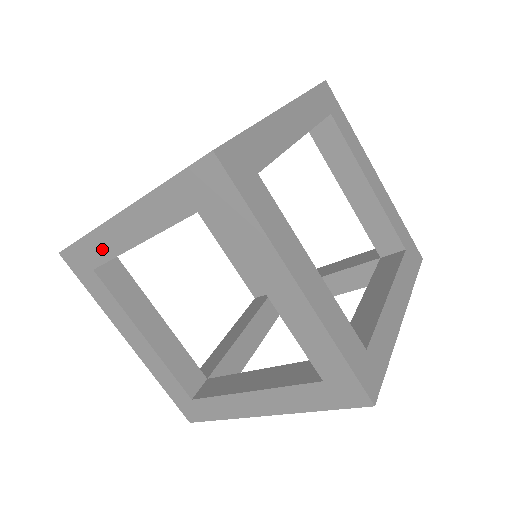
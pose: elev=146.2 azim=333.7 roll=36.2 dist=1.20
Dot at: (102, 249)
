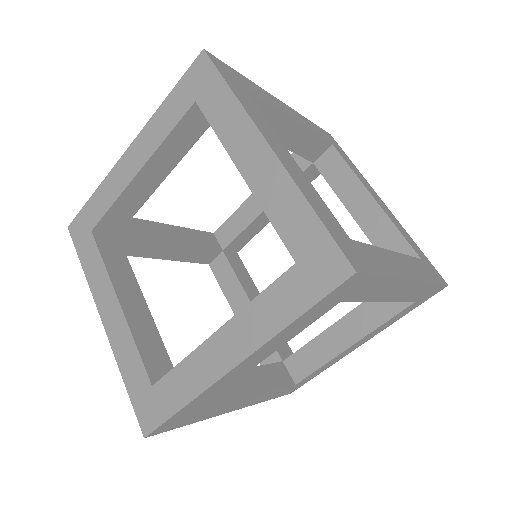
Dot at: (206, 398)
